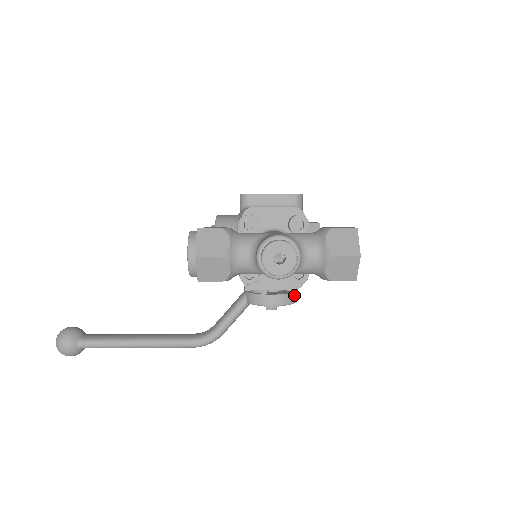
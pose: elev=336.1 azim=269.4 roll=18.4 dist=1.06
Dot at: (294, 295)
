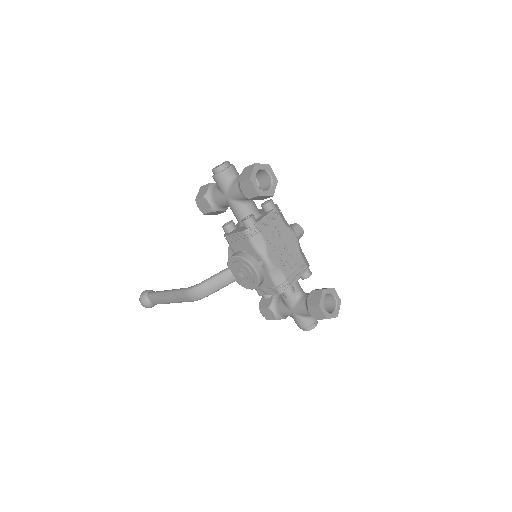
Dot at: (252, 258)
